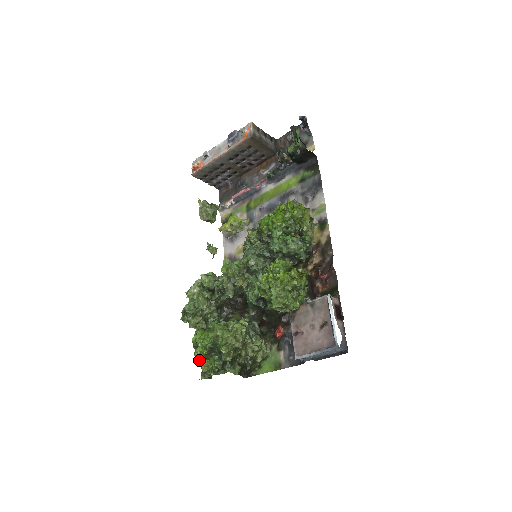
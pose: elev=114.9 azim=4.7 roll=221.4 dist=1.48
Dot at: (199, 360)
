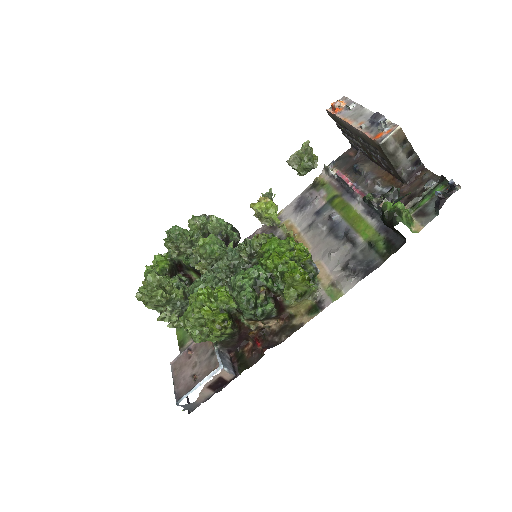
Dot at: occluded
